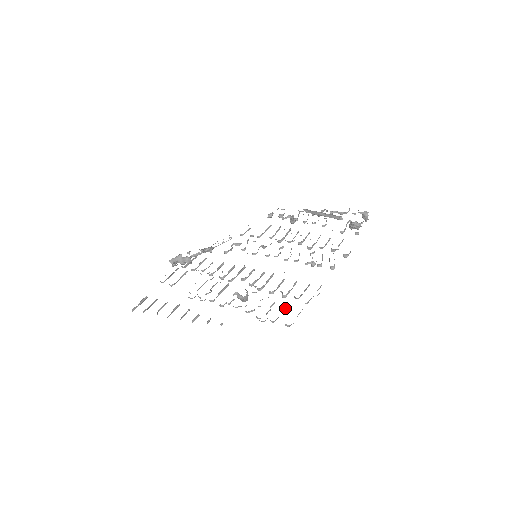
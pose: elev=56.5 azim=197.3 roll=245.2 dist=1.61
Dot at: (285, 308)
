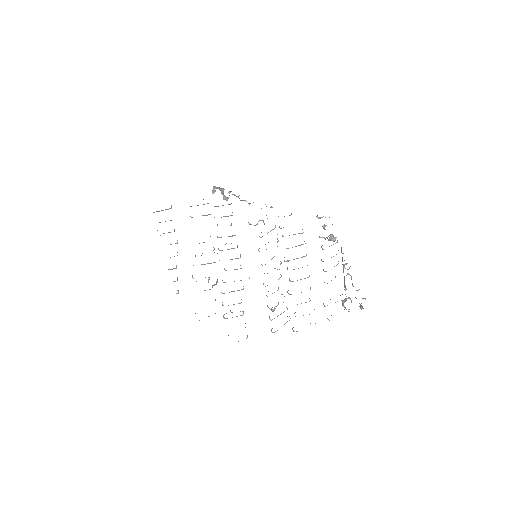
Dot at: occluded
